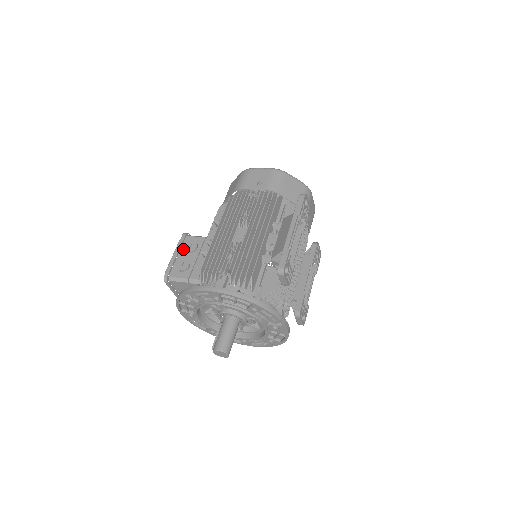
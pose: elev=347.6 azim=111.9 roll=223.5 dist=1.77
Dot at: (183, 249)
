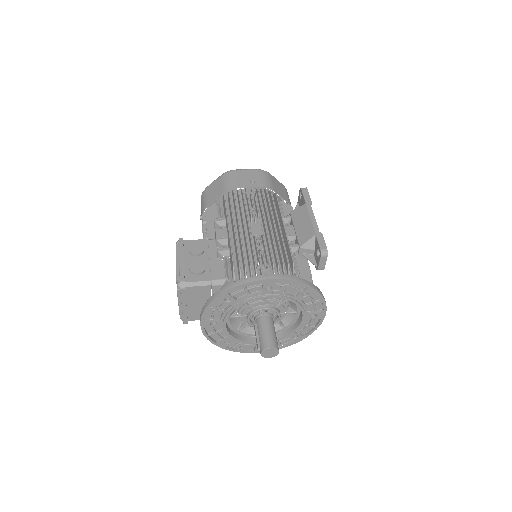
Dot at: (187, 253)
